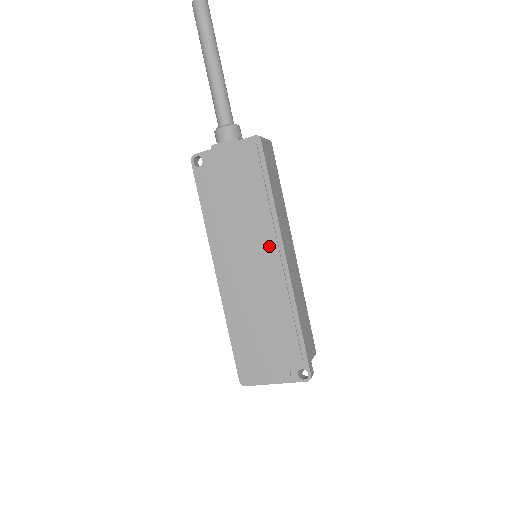
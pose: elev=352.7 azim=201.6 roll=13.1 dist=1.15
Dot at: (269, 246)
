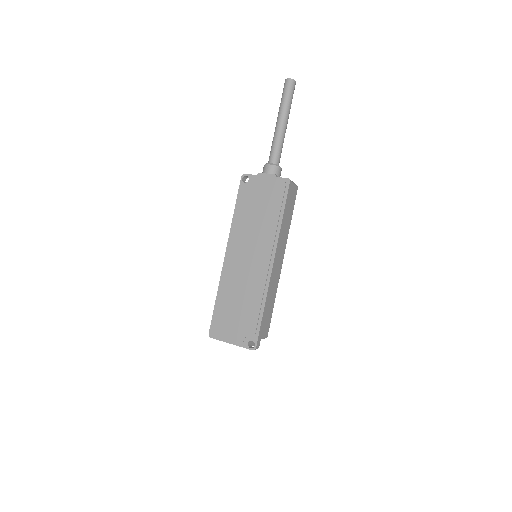
Dot at: (266, 252)
